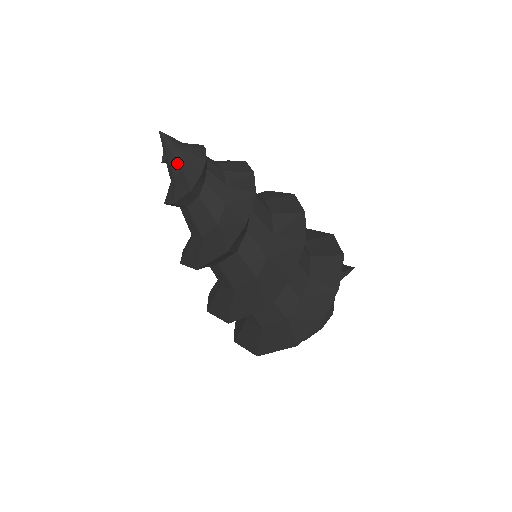
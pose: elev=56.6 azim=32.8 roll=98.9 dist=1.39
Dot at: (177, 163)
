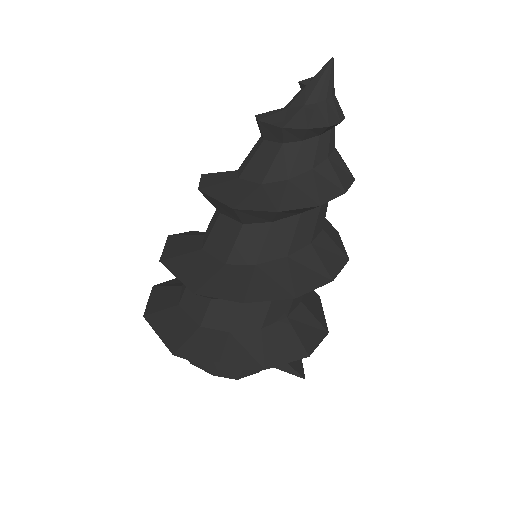
Dot at: (307, 98)
